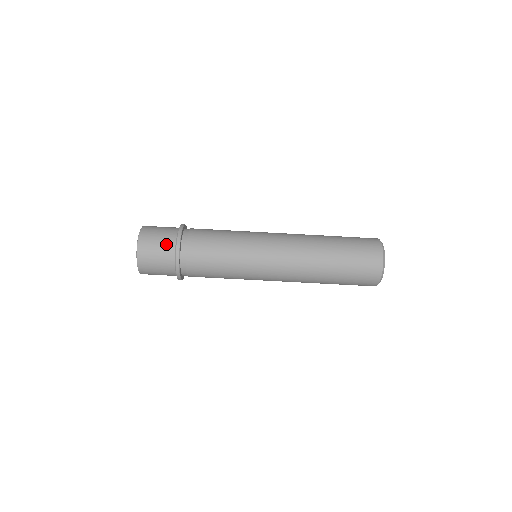
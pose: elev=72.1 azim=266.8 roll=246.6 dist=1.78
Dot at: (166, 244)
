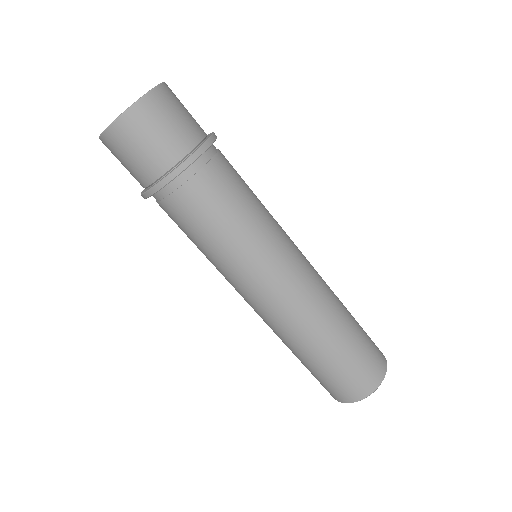
Dot at: (181, 137)
